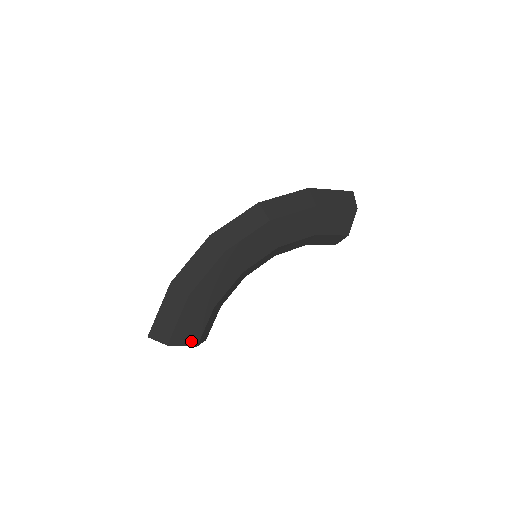
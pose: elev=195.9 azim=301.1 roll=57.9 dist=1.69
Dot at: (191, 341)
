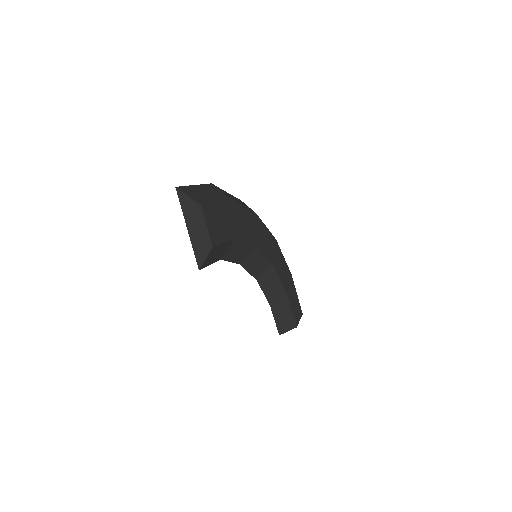
Dot at: (213, 235)
